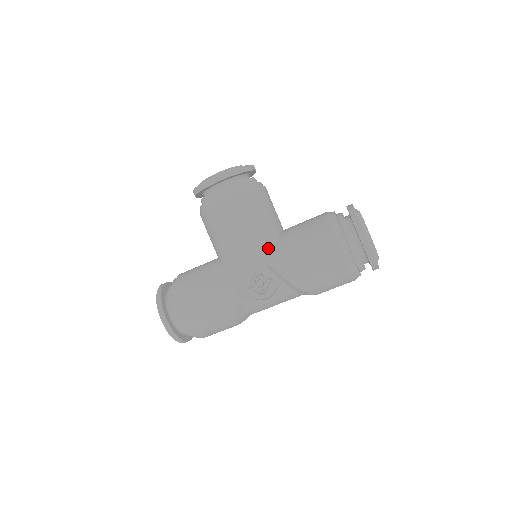
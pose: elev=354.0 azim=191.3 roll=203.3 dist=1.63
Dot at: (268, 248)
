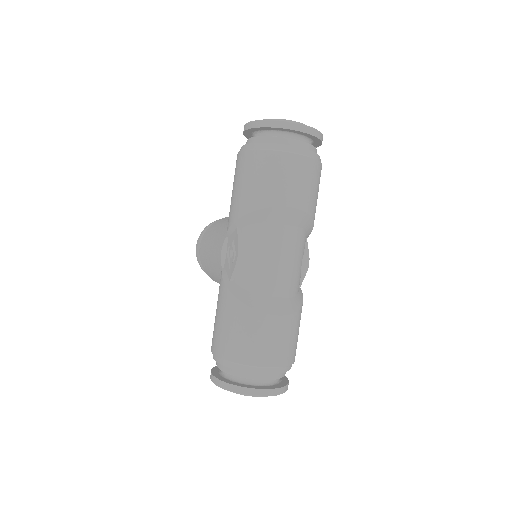
Dot at: occluded
